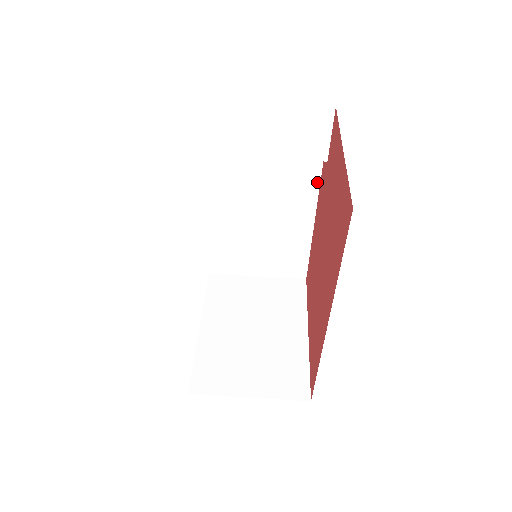
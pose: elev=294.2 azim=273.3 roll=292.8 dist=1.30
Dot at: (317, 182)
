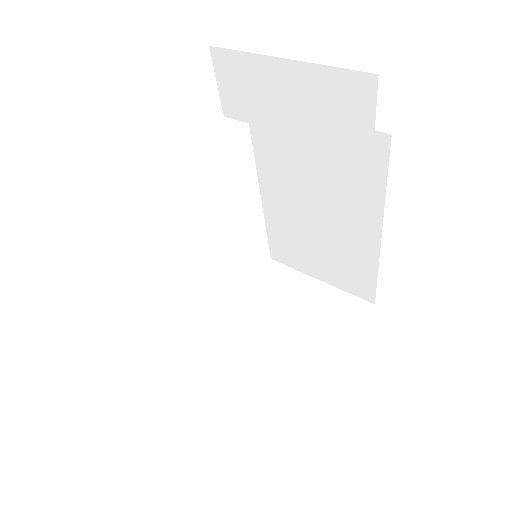
Dot at: (382, 183)
